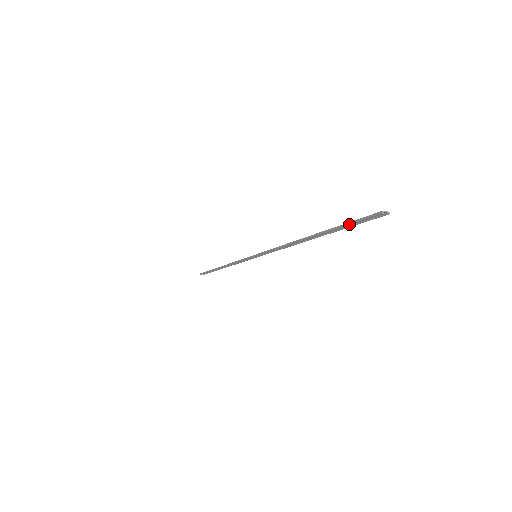
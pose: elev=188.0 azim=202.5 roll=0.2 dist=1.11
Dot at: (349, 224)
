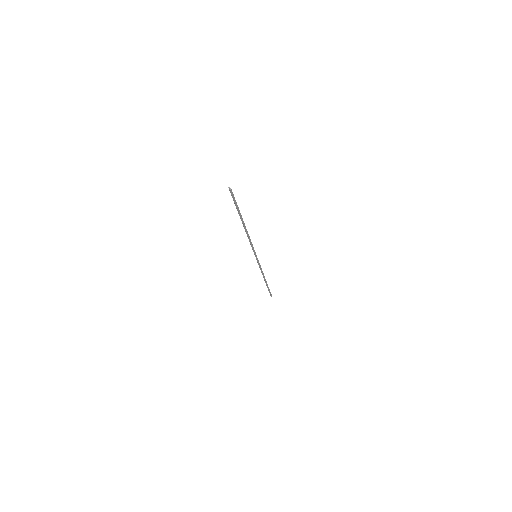
Dot at: (234, 201)
